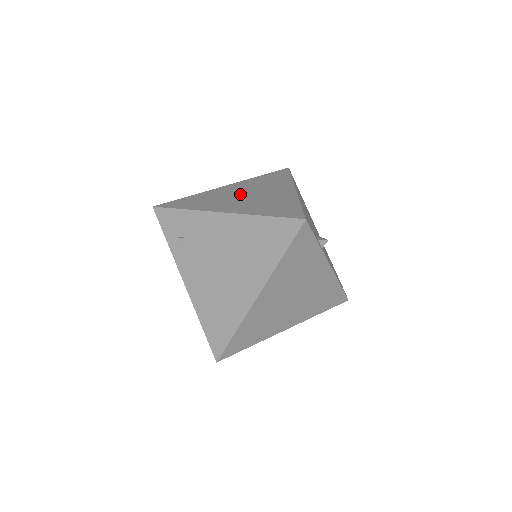
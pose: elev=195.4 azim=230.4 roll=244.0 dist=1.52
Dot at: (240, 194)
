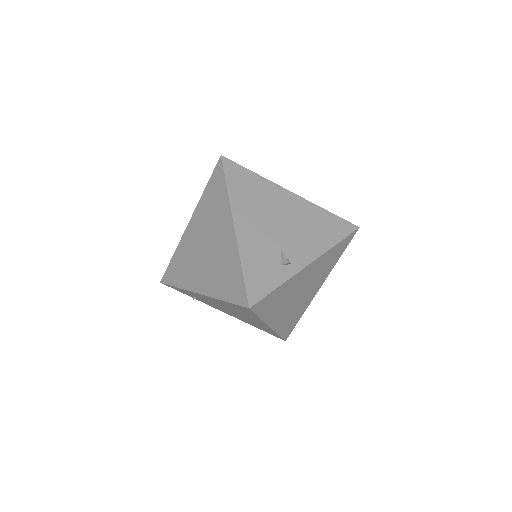
Dot at: (201, 247)
